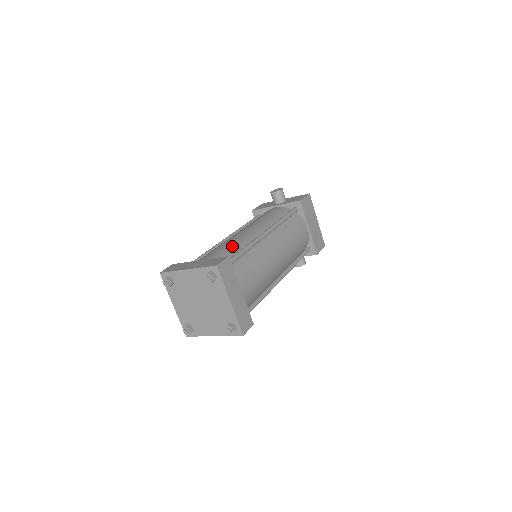
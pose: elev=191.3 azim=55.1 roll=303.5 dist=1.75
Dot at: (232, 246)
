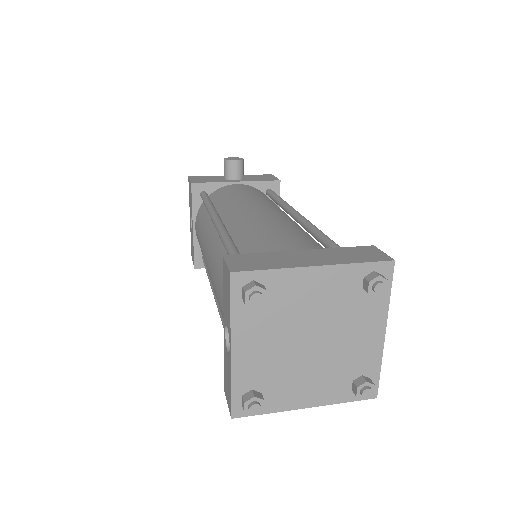
Dot at: (299, 231)
